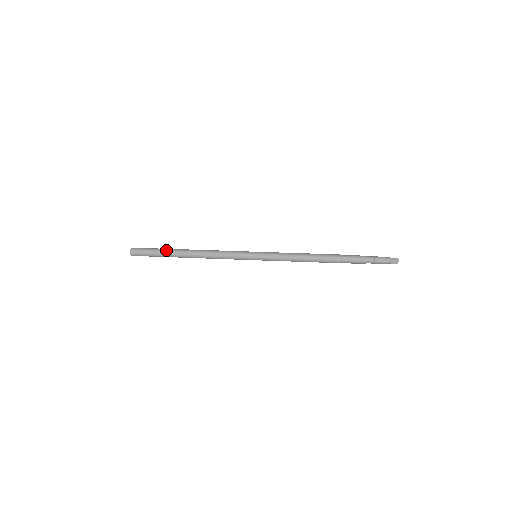
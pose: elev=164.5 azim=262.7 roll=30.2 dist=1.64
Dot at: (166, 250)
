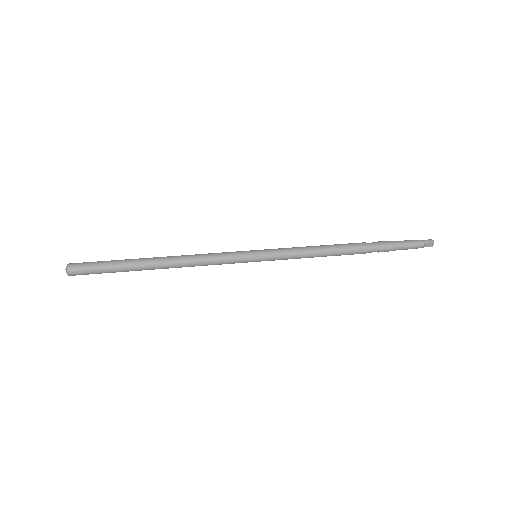
Dot at: (124, 263)
